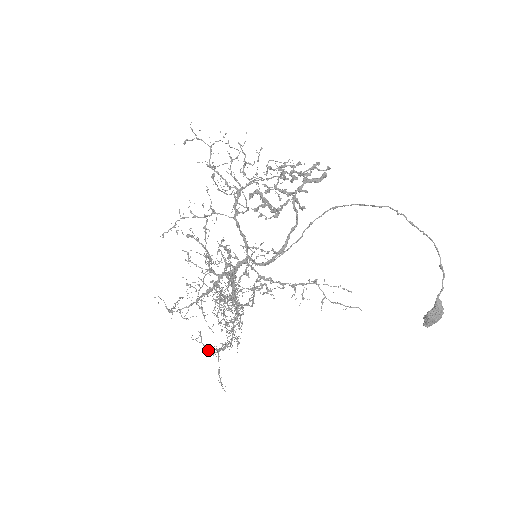
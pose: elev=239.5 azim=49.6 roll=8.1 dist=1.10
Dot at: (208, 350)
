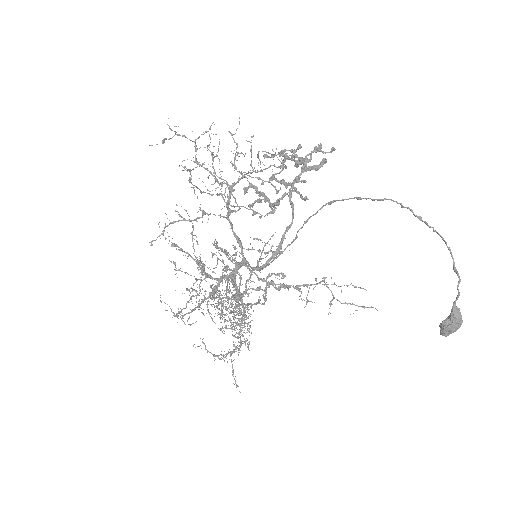
Dot at: occluded
